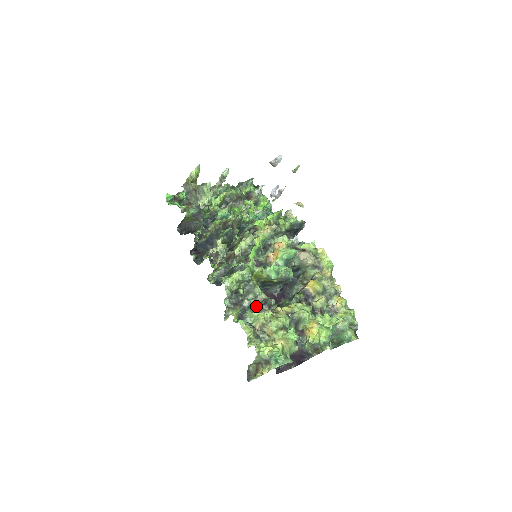
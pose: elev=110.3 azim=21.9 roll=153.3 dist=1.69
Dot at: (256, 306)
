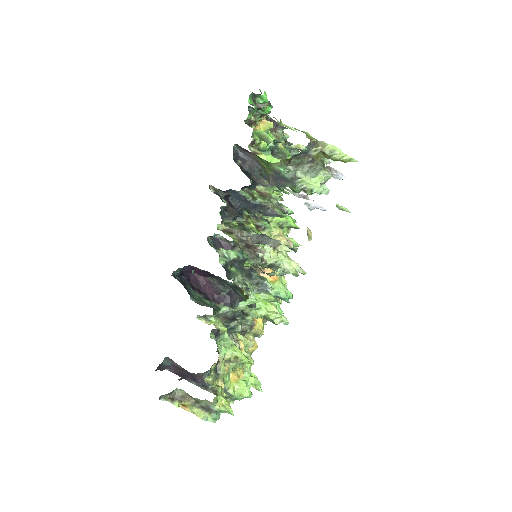
Dot at: (235, 332)
